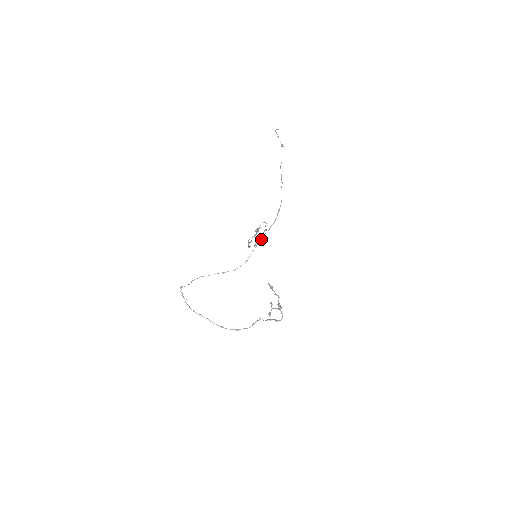
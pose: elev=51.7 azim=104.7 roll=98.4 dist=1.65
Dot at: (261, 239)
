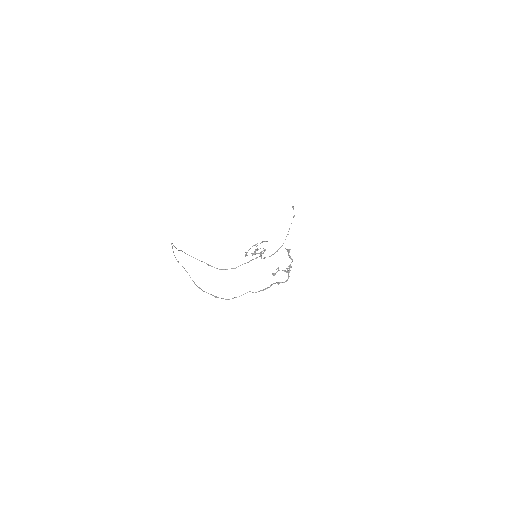
Dot at: (260, 253)
